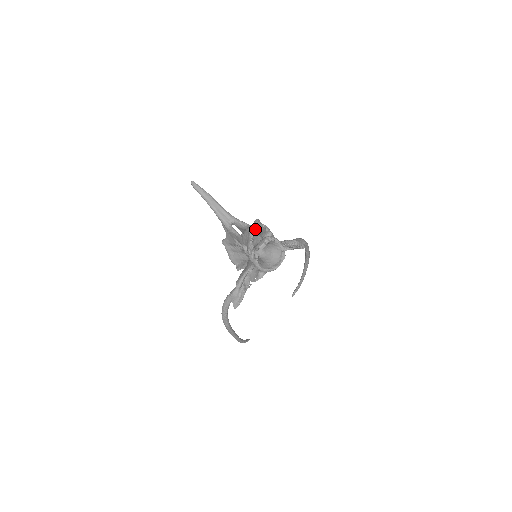
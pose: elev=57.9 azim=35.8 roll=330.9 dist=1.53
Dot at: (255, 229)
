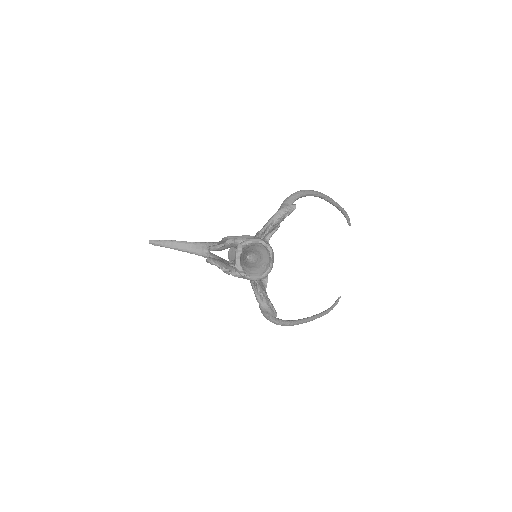
Dot at: occluded
